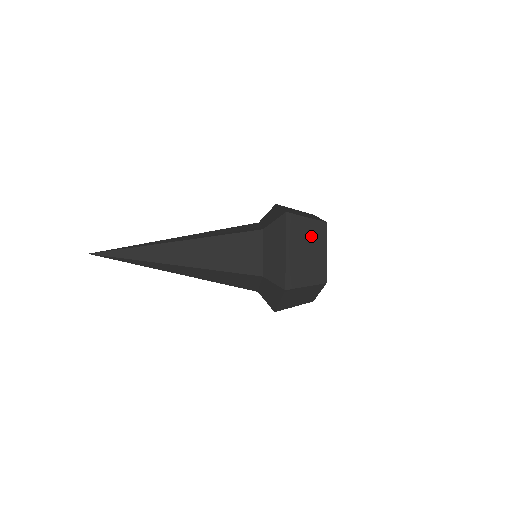
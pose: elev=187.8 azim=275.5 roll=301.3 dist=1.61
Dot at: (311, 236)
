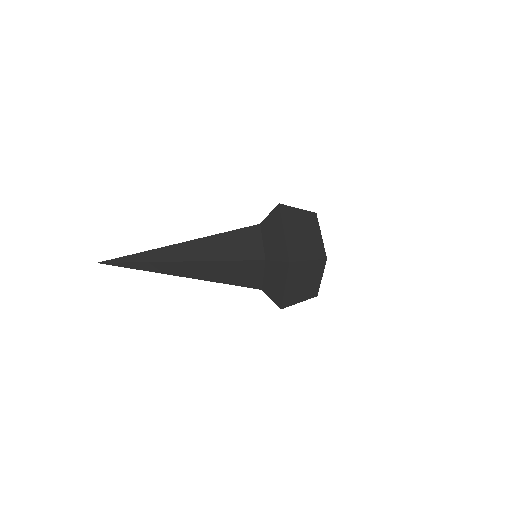
Dot at: (310, 272)
